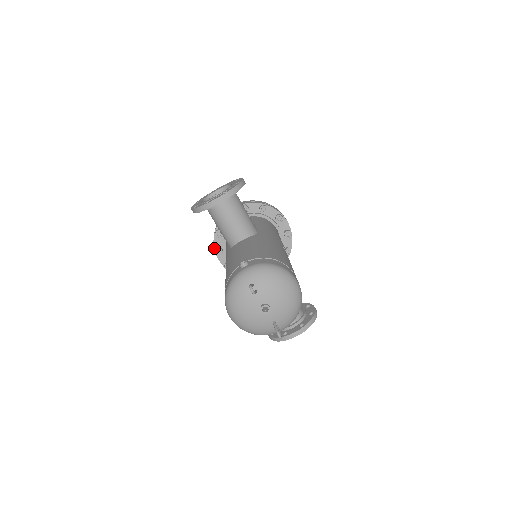
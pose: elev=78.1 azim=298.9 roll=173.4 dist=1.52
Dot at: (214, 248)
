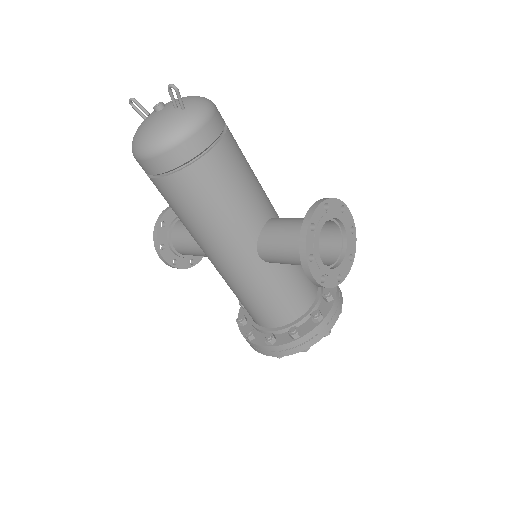
Dot at: occluded
